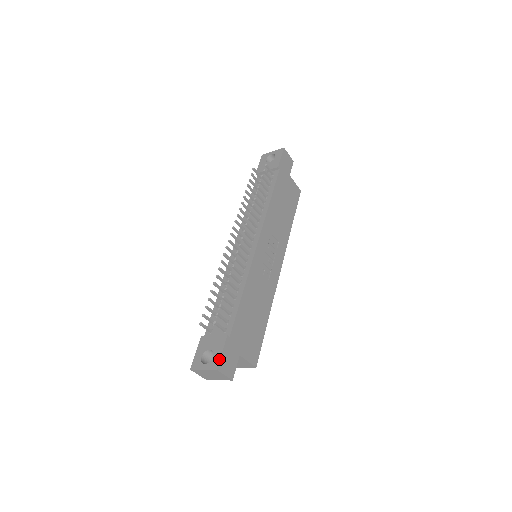
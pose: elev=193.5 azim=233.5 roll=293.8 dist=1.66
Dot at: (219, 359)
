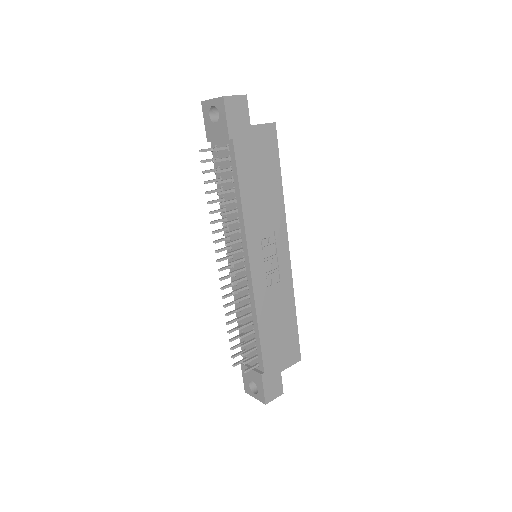
Dot at: (263, 396)
